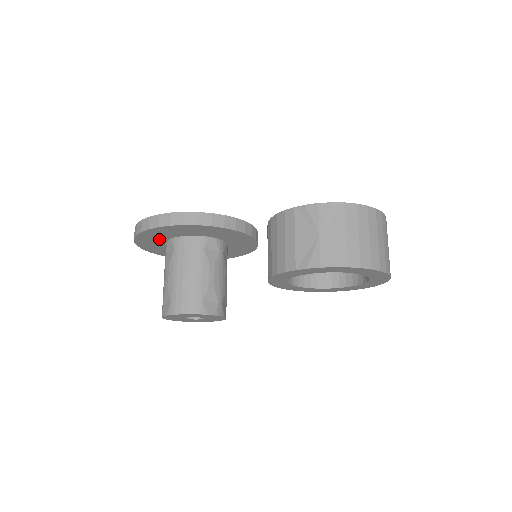
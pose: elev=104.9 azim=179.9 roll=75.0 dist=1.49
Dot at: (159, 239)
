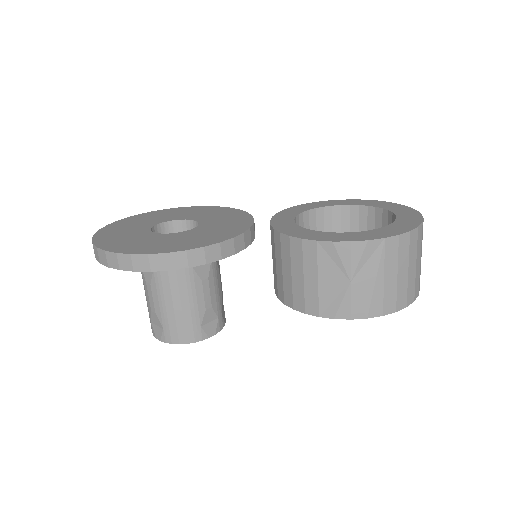
Dot at: occluded
